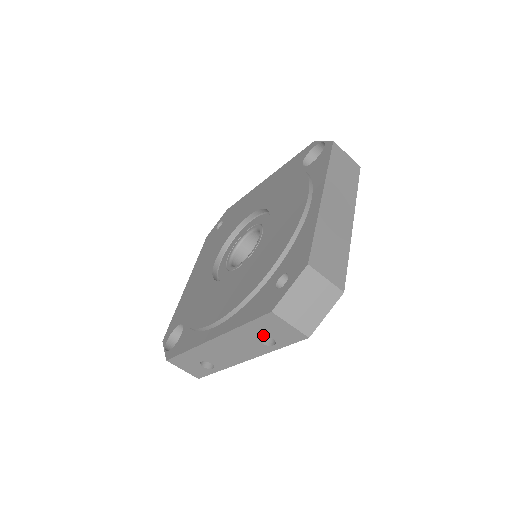
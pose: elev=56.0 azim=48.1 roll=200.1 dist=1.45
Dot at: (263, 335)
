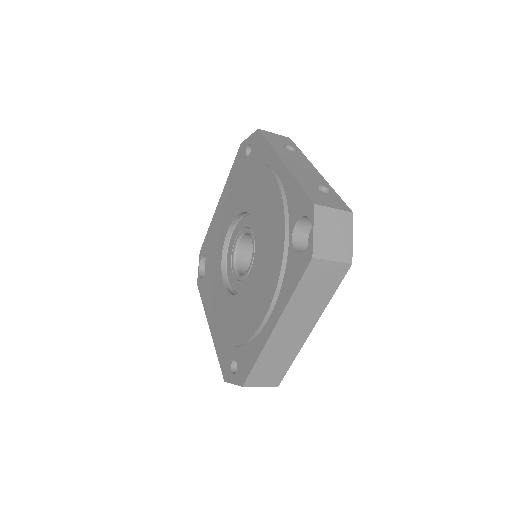
Dot at: occluded
